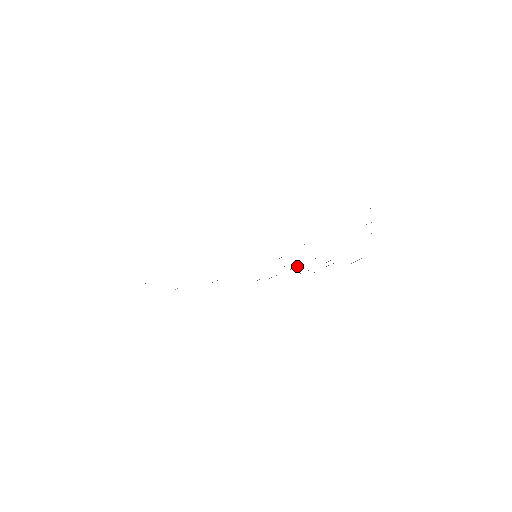
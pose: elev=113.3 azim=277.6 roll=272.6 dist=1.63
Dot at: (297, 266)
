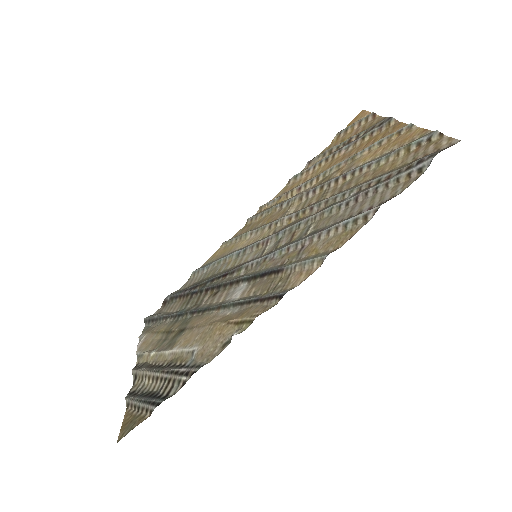
Dot at: (294, 189)
